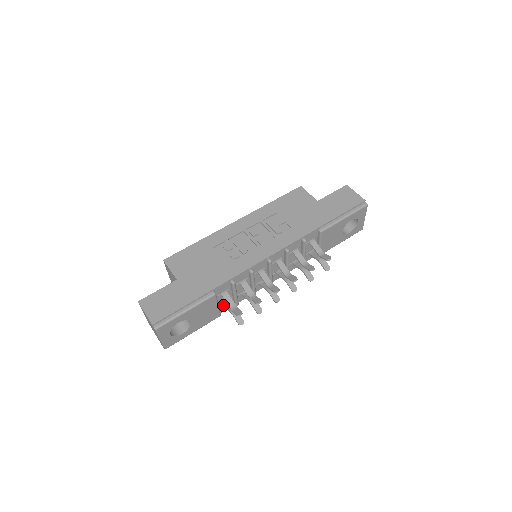
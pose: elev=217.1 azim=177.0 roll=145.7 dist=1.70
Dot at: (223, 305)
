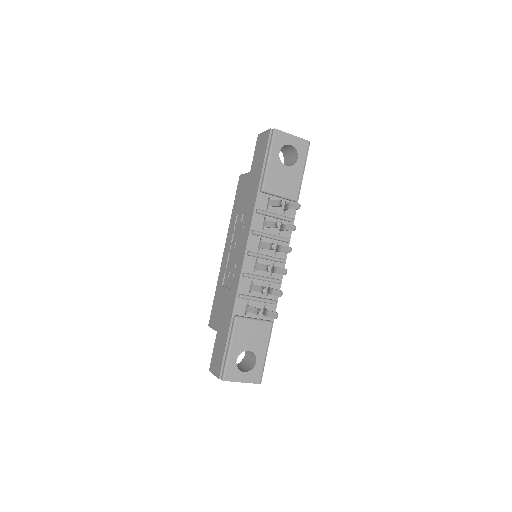
Dot at: occluded
